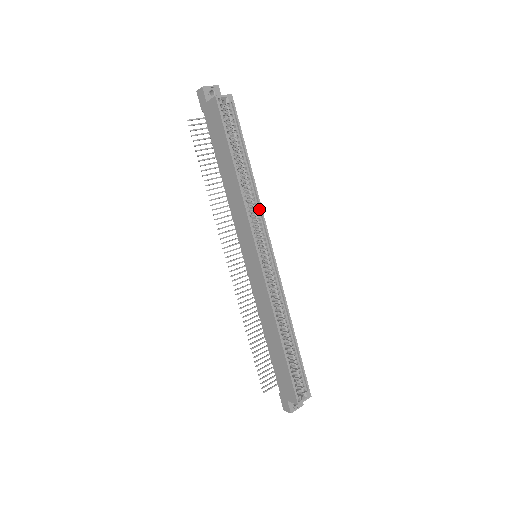
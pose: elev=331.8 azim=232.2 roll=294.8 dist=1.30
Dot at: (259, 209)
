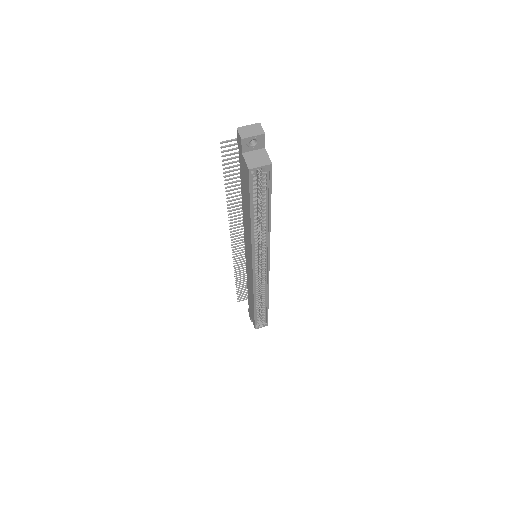
Dot at: (267, 243)
